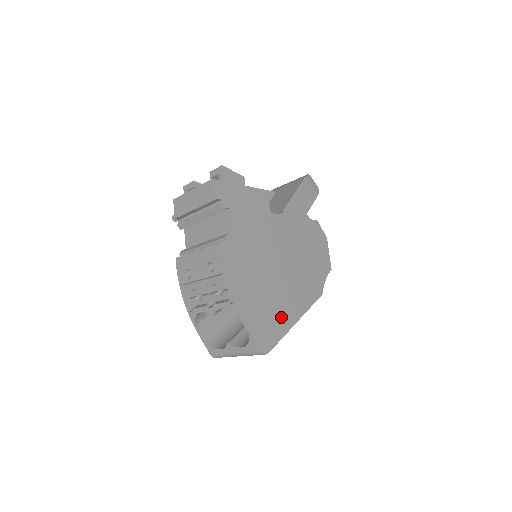
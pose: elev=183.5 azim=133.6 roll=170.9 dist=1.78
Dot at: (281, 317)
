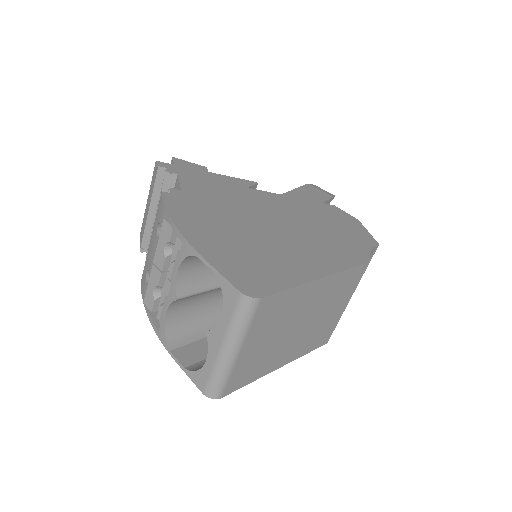
Dot at: (285, 267)
